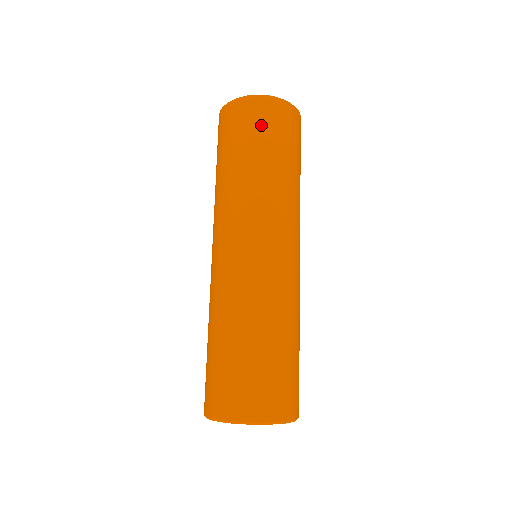
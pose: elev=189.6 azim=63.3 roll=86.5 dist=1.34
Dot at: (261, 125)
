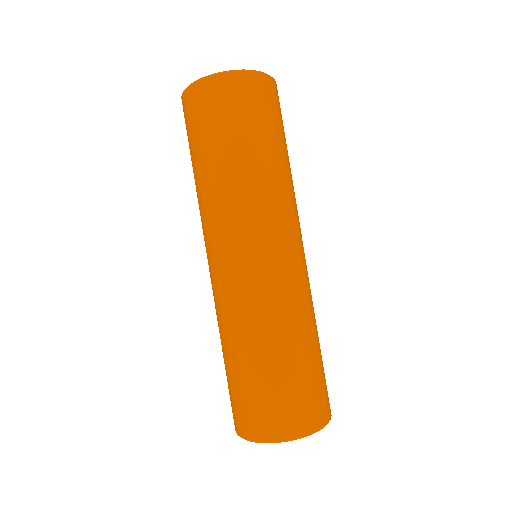
Dot at: (267, 109)
